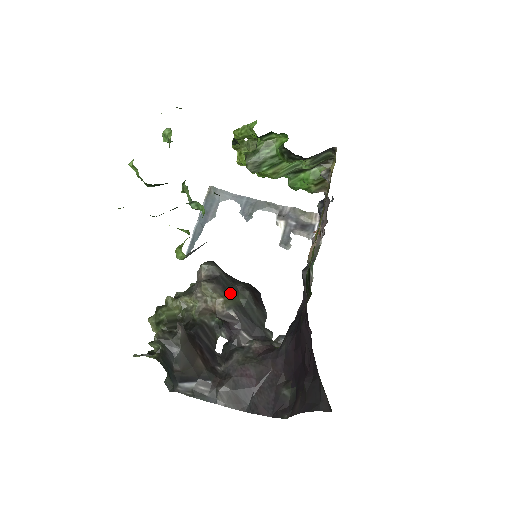
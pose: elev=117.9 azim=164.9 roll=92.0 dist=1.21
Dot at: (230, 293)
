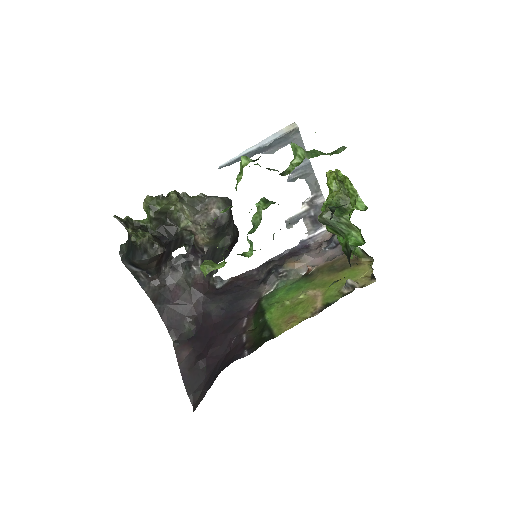
Dot at: (218, 237)
